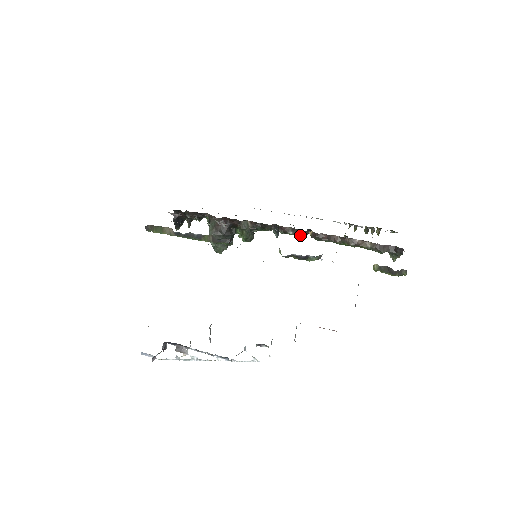
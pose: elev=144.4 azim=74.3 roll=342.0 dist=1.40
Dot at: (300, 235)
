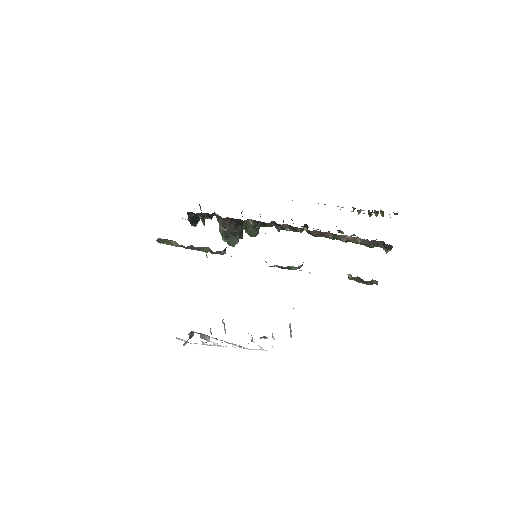
Dot at: (297, 231)
